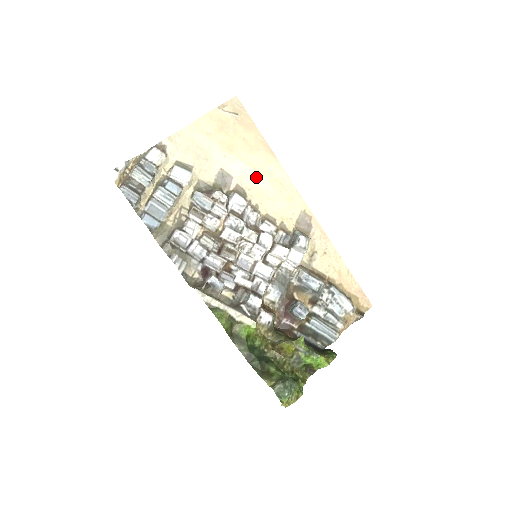
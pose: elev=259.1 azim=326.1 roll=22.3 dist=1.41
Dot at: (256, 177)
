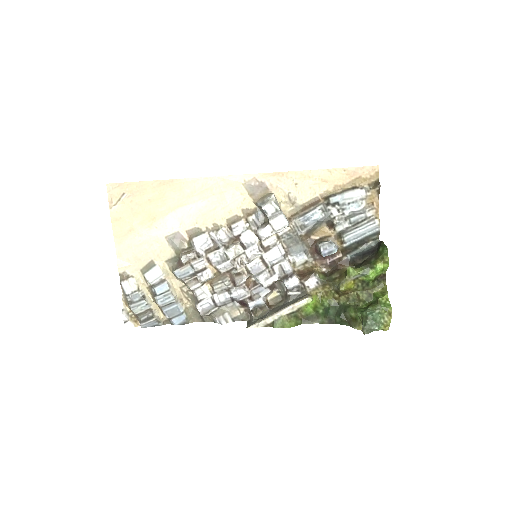
Dot at: (189, 210)
